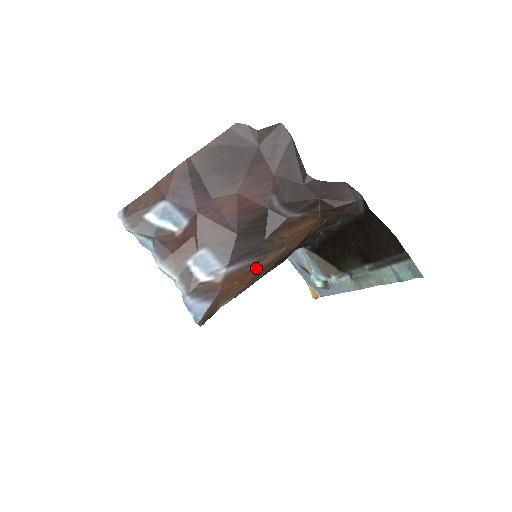
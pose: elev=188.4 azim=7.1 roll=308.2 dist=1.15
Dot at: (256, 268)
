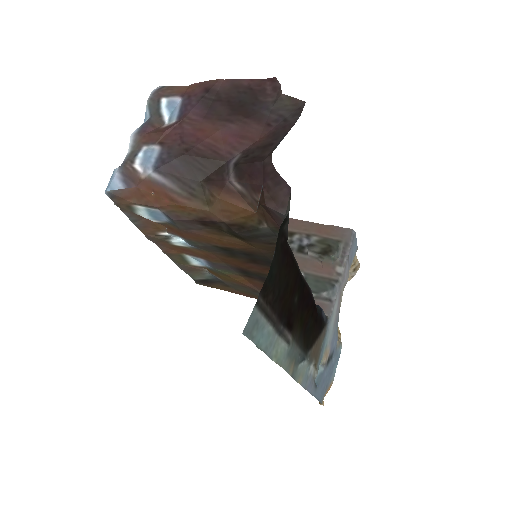
Dot at: (176, 200)
